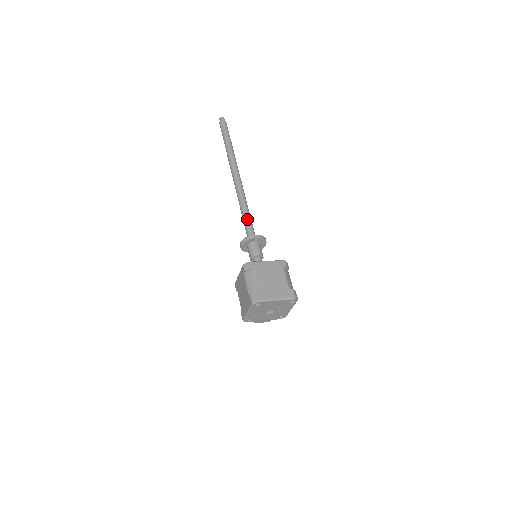
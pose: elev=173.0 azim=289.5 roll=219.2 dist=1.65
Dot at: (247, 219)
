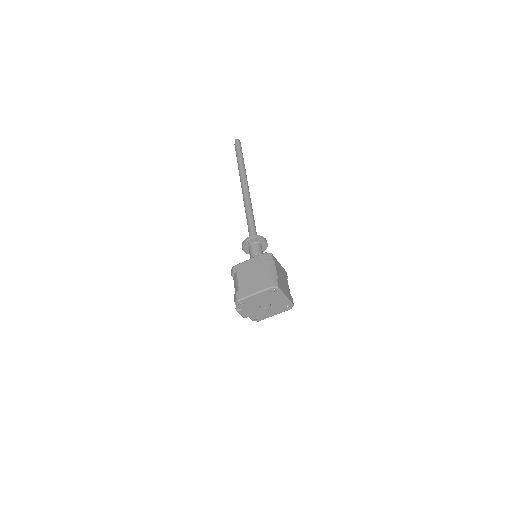
Dot at: (254, 224)
